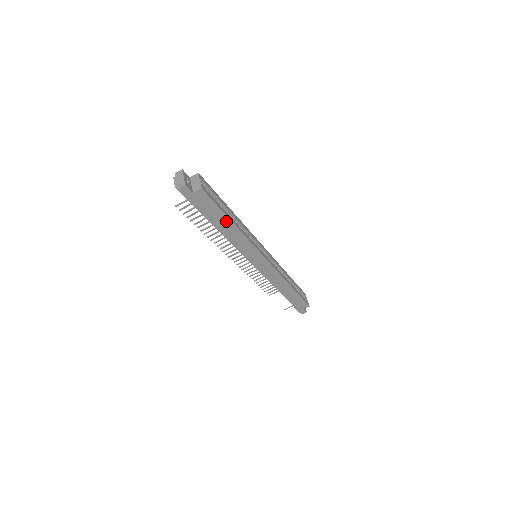
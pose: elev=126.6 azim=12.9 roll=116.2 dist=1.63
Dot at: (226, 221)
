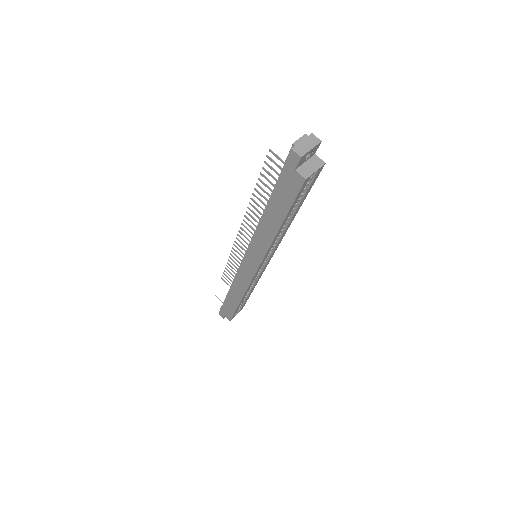
Dot at: (279, 218)
